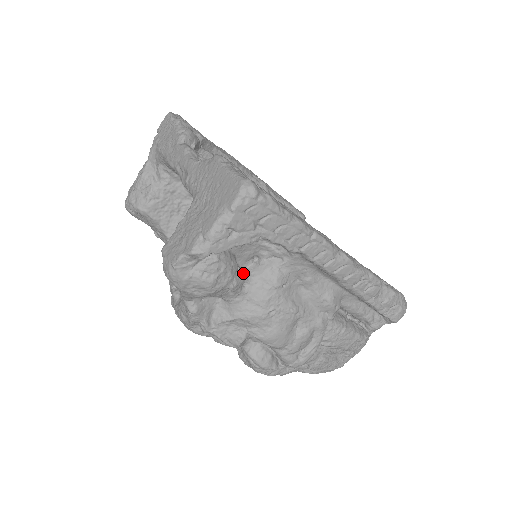
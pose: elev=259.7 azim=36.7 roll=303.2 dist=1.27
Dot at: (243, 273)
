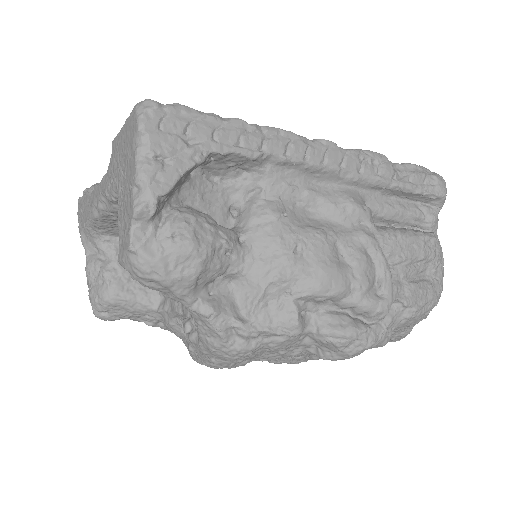
Dot at: occluded
